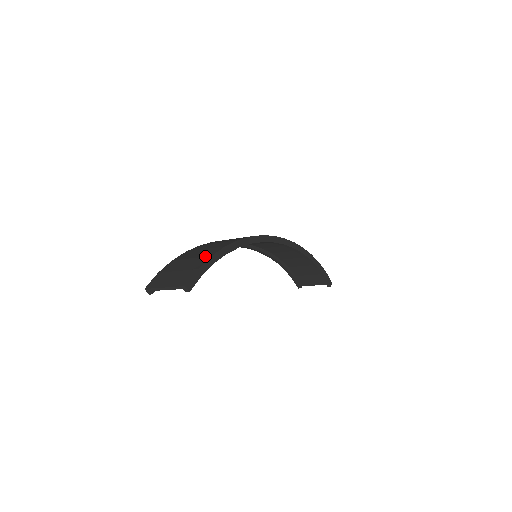
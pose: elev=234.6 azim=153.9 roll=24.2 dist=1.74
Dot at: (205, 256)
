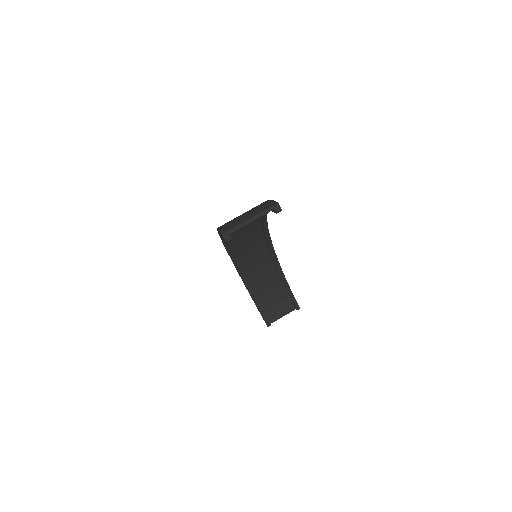
Dot at: occluded
